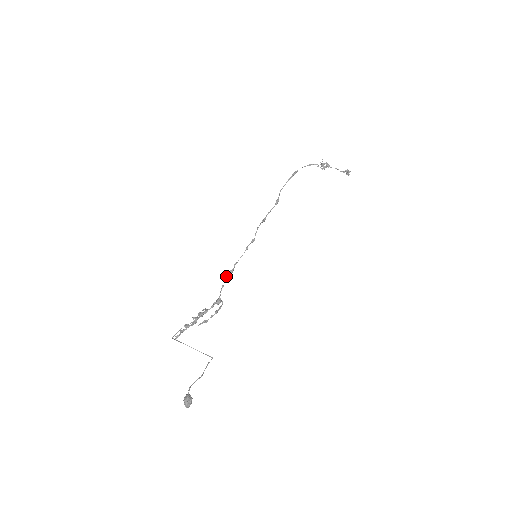
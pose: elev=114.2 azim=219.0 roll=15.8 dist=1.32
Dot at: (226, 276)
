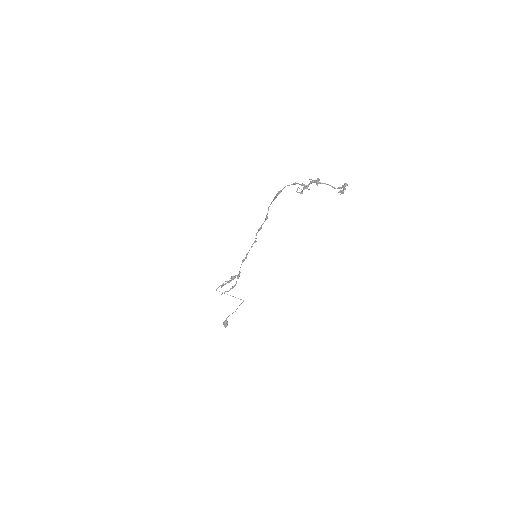
Dot at: (242, 260)
